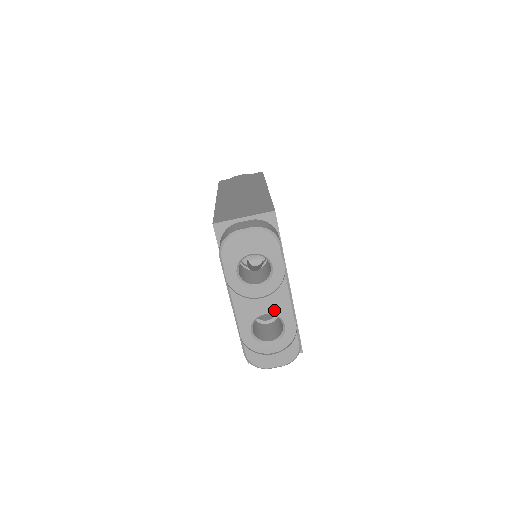
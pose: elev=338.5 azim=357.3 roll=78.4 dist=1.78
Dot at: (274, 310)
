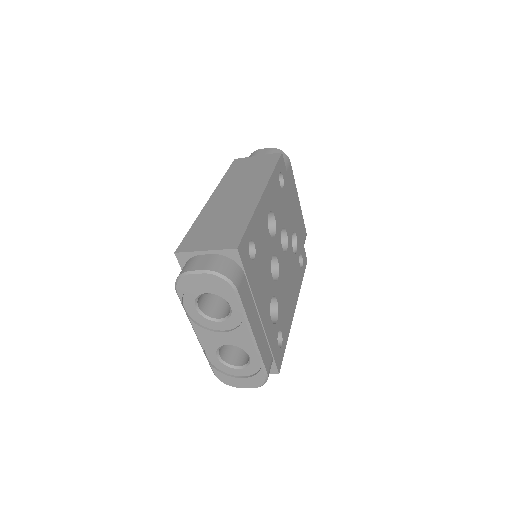
Dot at: (237, 343)
